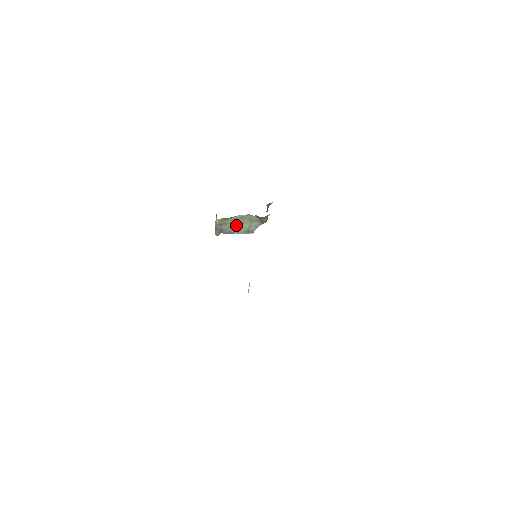
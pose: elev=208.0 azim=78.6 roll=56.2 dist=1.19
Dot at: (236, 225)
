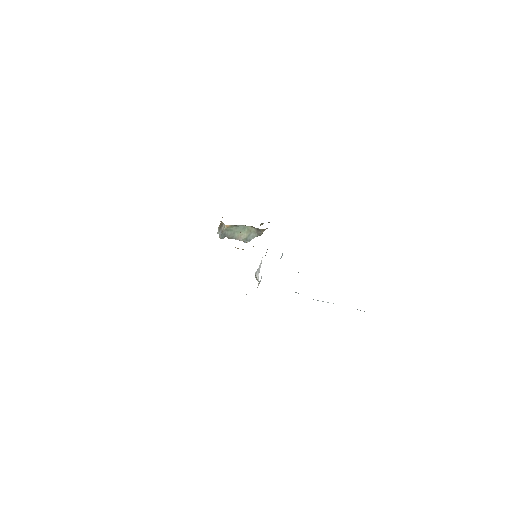
Dot at: (238, 233)
